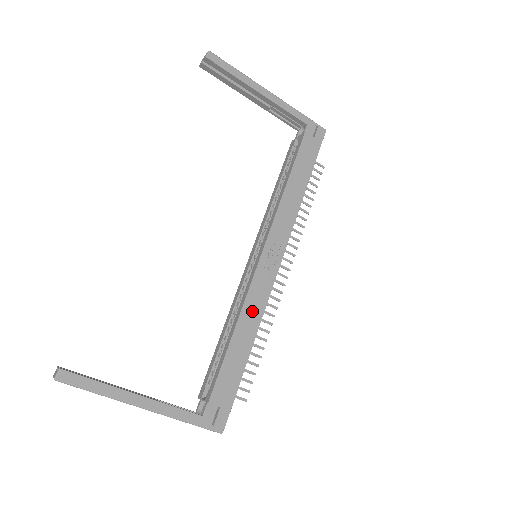
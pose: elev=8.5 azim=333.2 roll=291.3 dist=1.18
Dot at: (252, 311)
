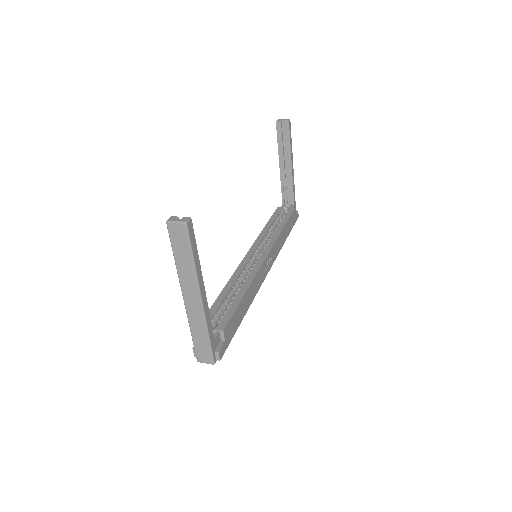
Dot at: (254, 288)
